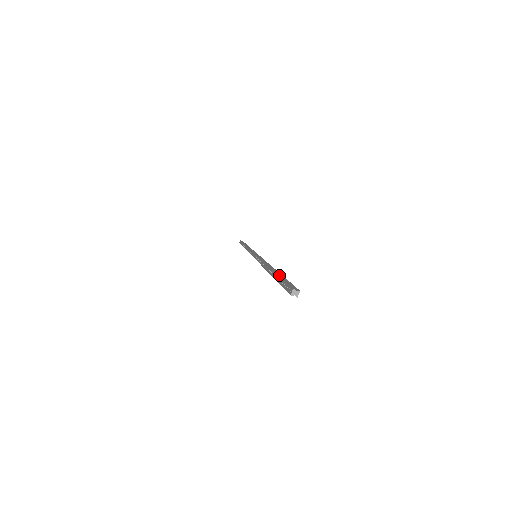
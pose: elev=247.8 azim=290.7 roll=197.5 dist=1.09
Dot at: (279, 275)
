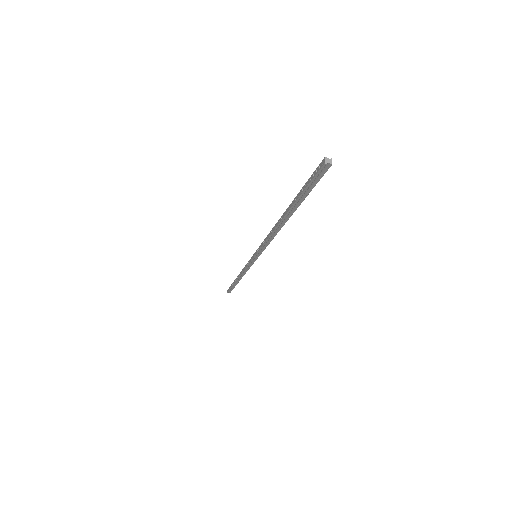
Dot at: (299, 193)
